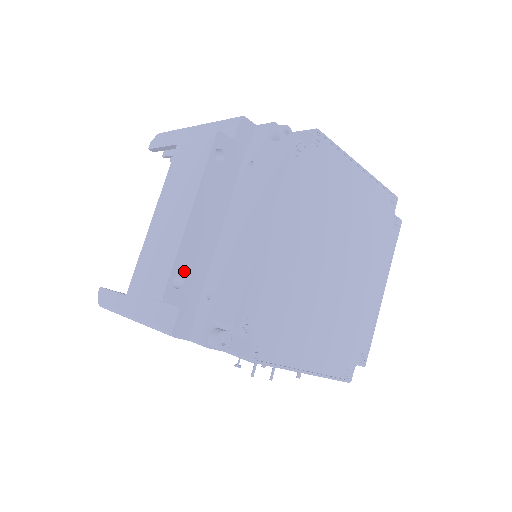
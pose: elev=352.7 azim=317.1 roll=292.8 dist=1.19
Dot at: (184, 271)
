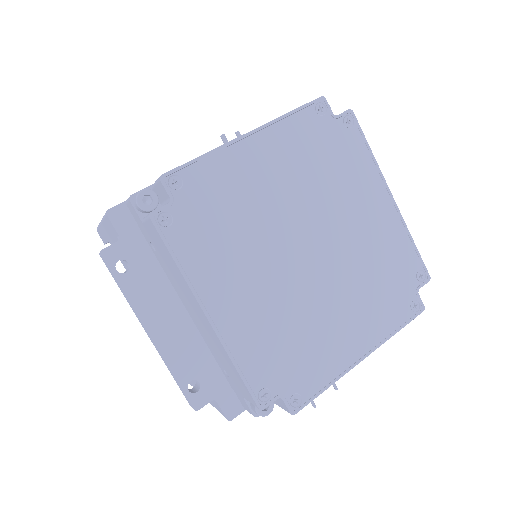
Dot at: (190, 375)
